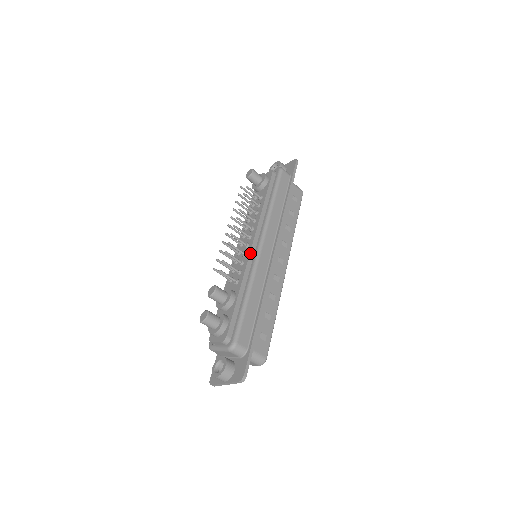
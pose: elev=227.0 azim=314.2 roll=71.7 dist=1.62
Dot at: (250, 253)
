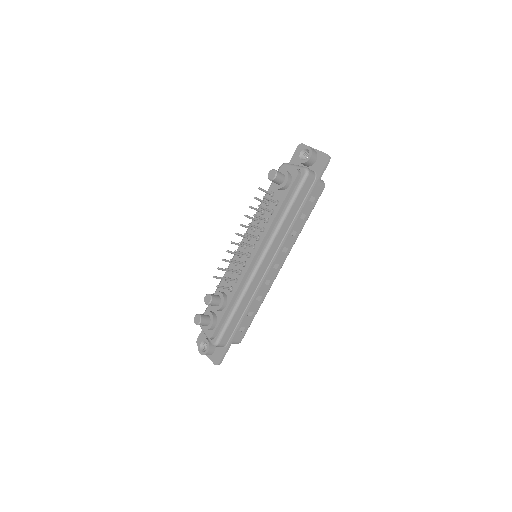
Dot at: (248, 268)
